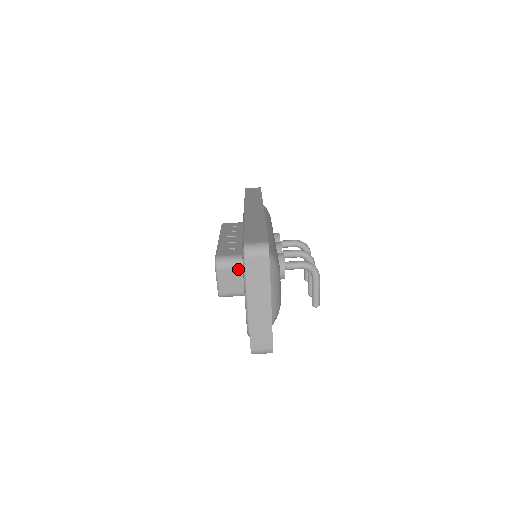
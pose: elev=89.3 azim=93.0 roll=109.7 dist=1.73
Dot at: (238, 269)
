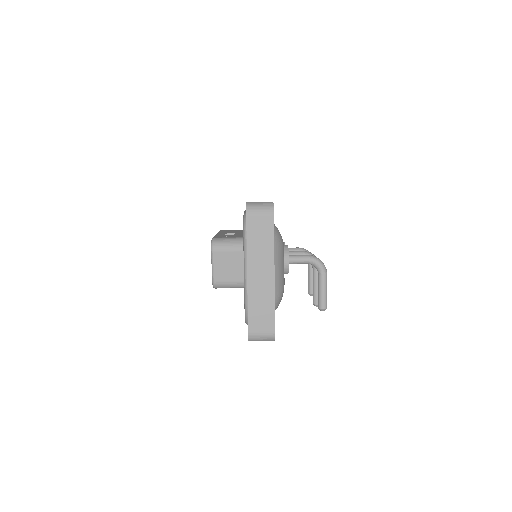
Dot at: (237, 251)
